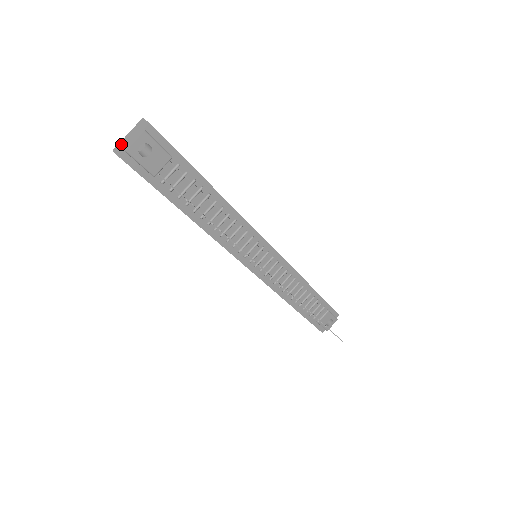
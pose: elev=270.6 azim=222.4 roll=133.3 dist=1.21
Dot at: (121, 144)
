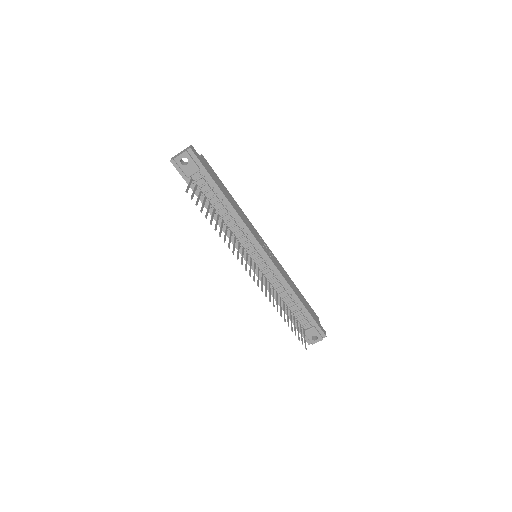
Dot at: (176, 155)
